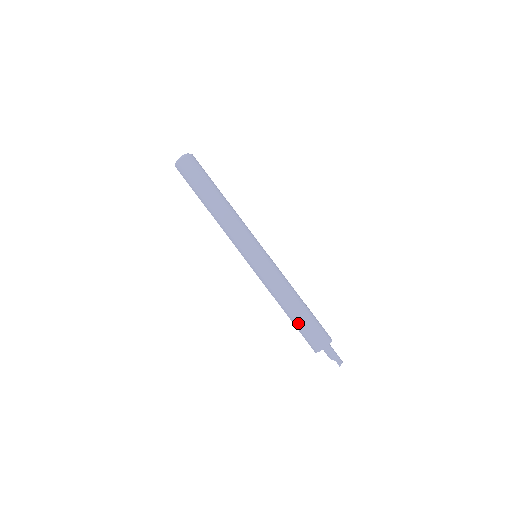
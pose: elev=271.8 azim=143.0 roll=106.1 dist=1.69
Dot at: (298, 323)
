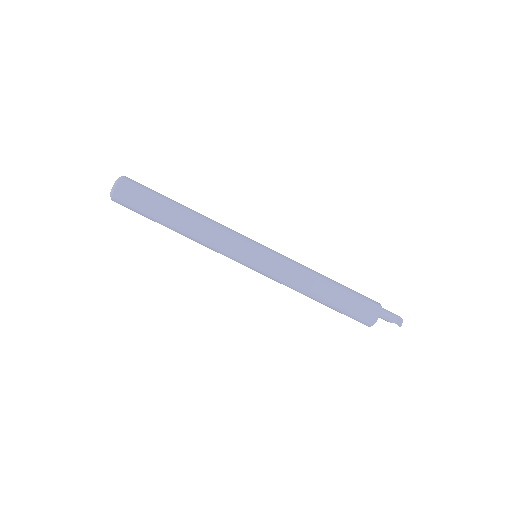
Dot at: (335, 309)
